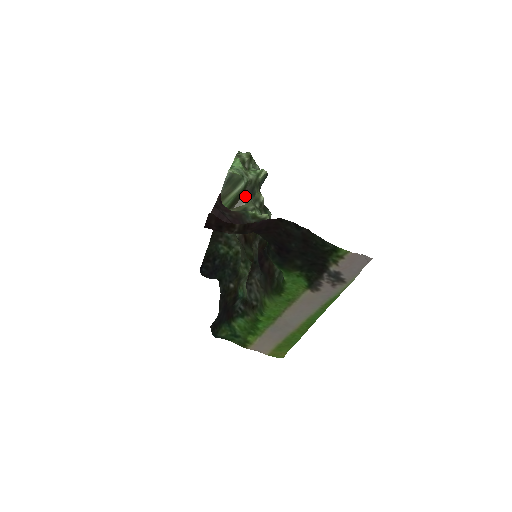
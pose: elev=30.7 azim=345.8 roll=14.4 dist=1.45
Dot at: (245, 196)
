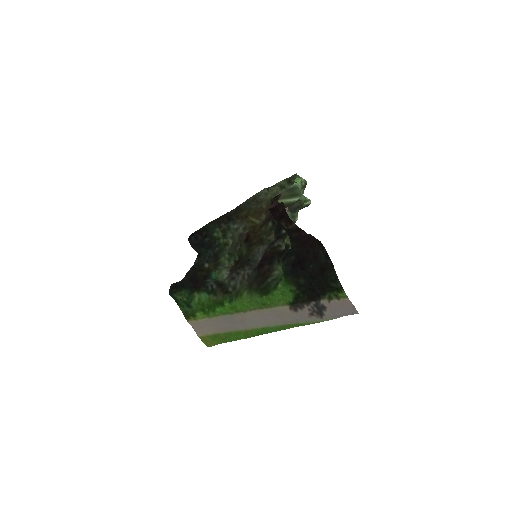
Dot at: (290, 208)
